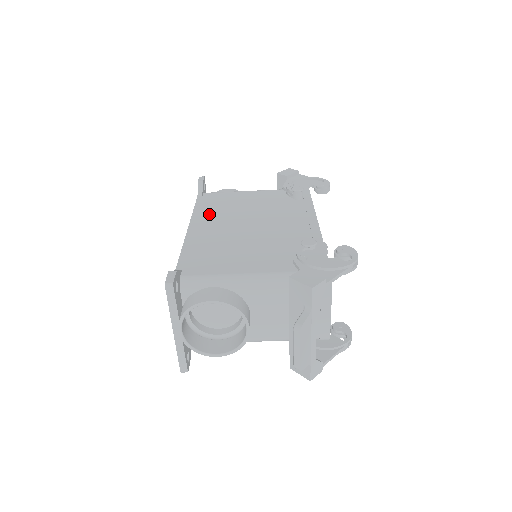
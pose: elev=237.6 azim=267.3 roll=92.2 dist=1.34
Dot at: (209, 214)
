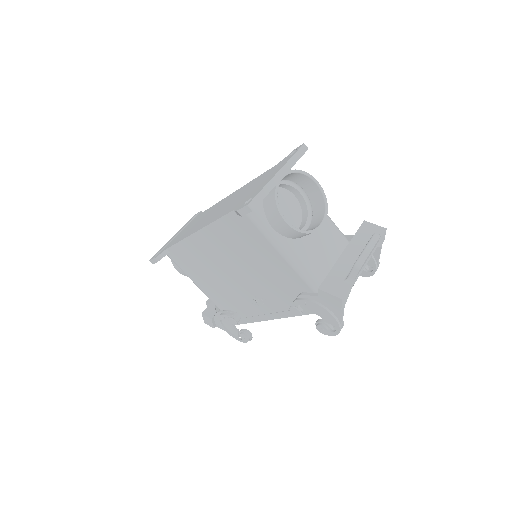
Dot at: occluded
